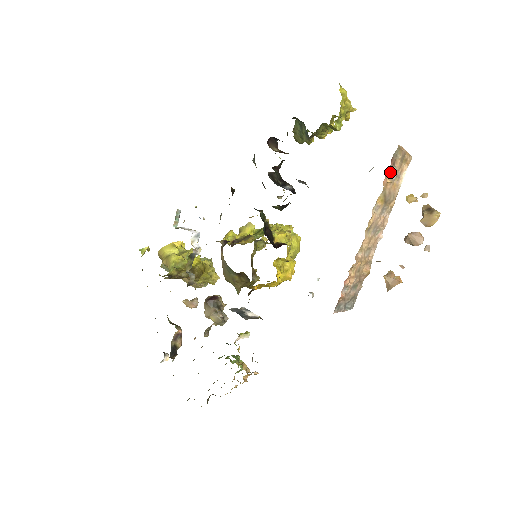
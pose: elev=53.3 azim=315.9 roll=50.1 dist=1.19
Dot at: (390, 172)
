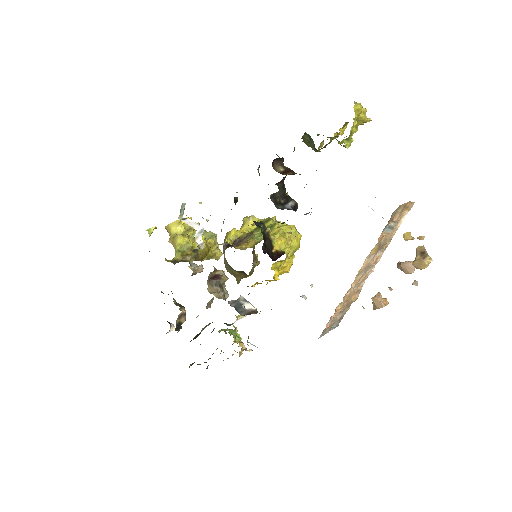
Dot at: (387, 227)
